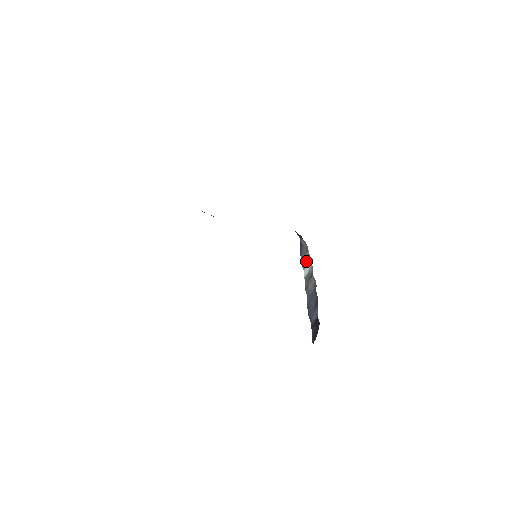
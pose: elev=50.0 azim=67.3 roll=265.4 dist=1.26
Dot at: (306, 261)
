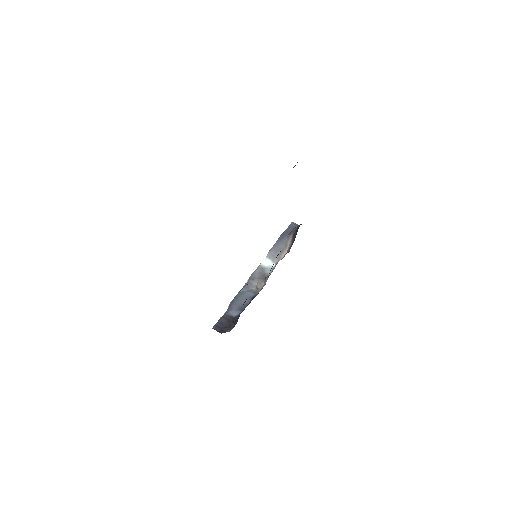
Dot at: (274, 257)
